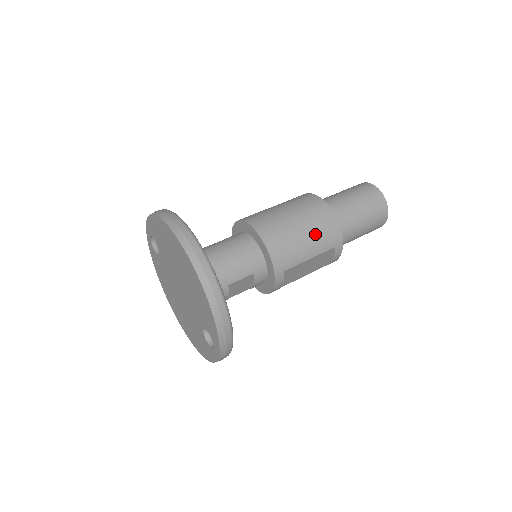
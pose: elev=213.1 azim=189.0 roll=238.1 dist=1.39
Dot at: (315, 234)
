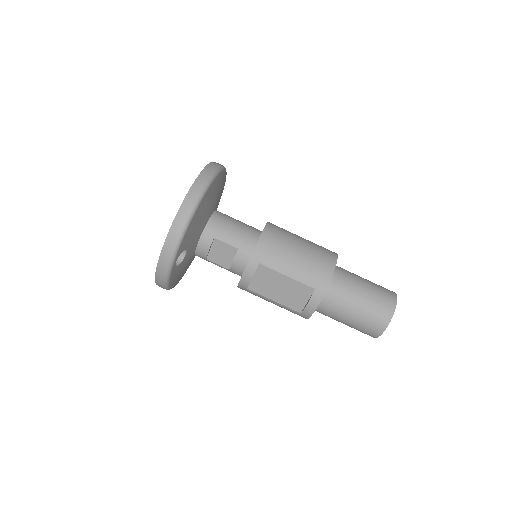
Dot at: (306, 262)
